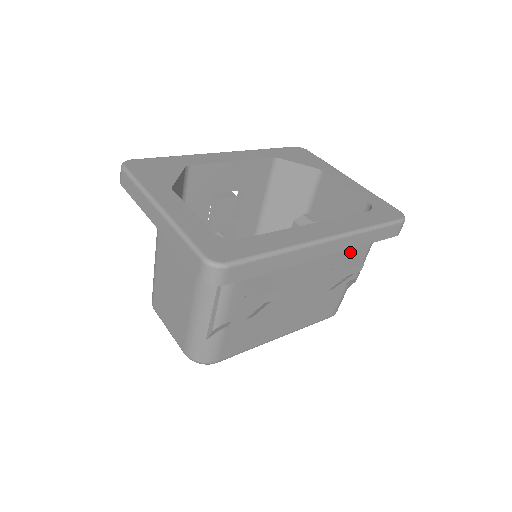
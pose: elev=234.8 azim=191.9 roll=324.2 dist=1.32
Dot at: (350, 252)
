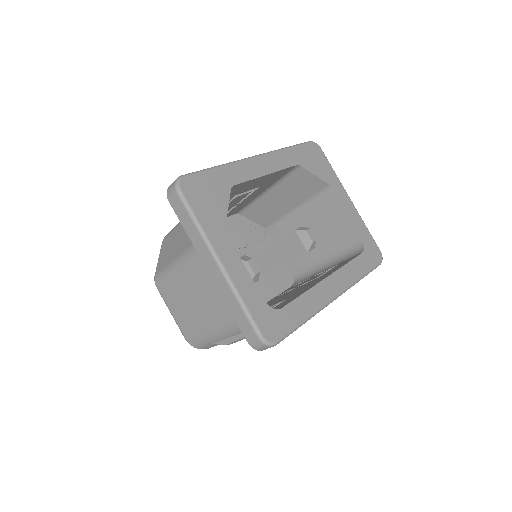
Dot at: occluded
